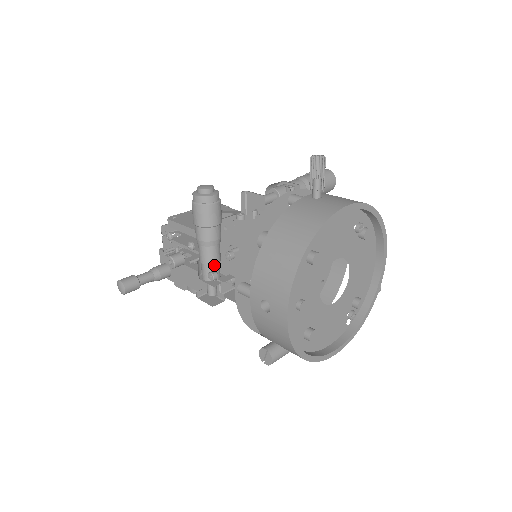
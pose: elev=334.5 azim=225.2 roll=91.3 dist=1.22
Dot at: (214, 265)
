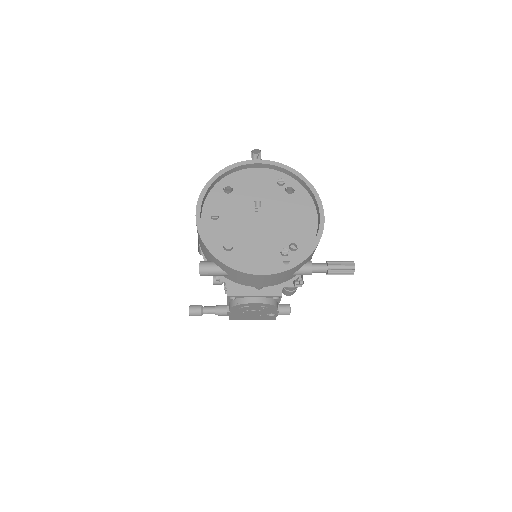
Dot at: occluded
